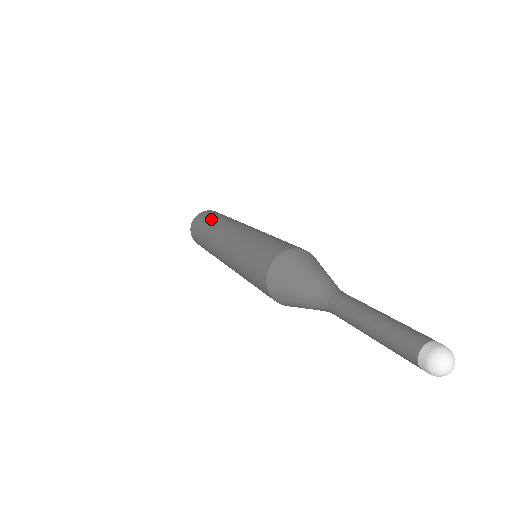
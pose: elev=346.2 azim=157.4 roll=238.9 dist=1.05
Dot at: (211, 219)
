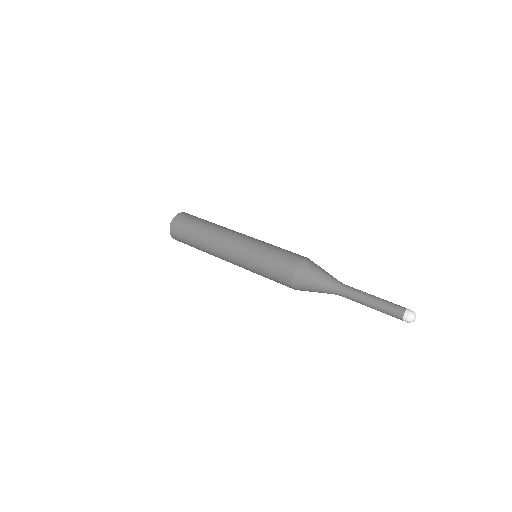
Dot at: (193, 240)
